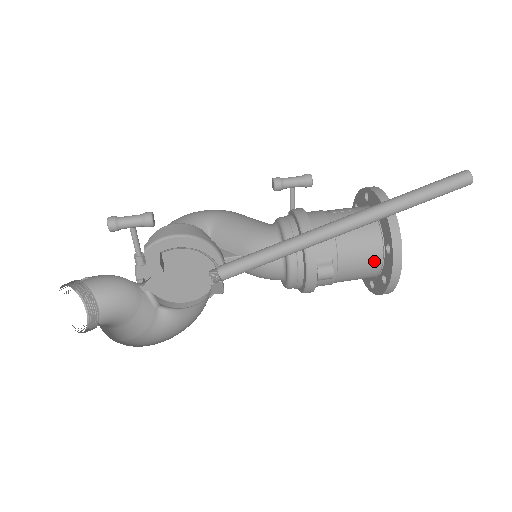
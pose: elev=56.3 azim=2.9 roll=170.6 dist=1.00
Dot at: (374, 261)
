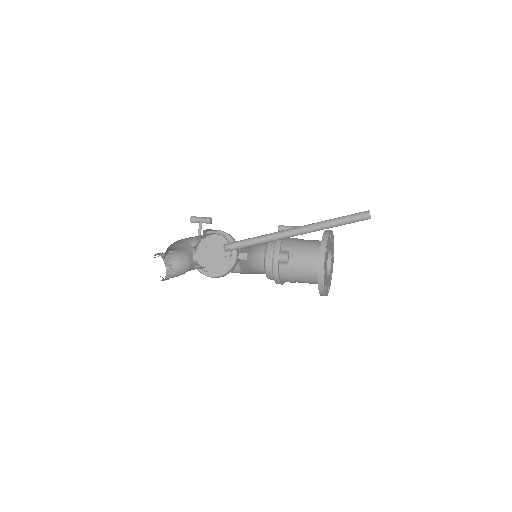
Dot at: (315, 259)
